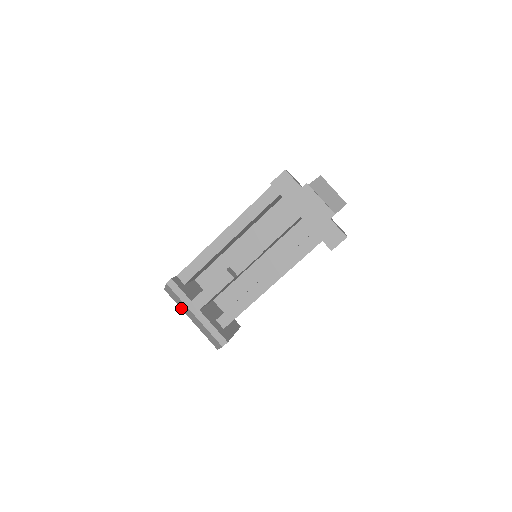
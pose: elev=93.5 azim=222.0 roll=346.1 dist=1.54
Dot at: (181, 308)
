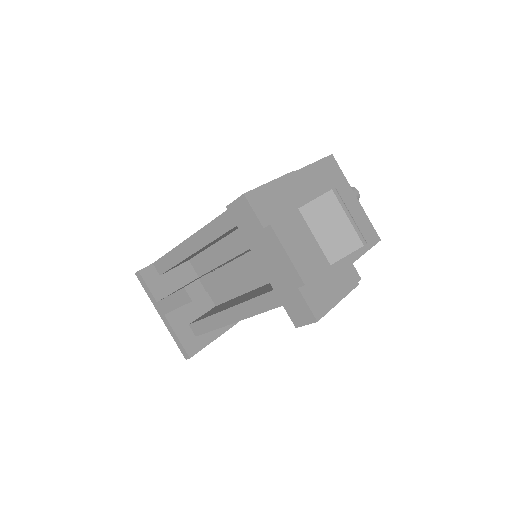
Dot at: occluded
